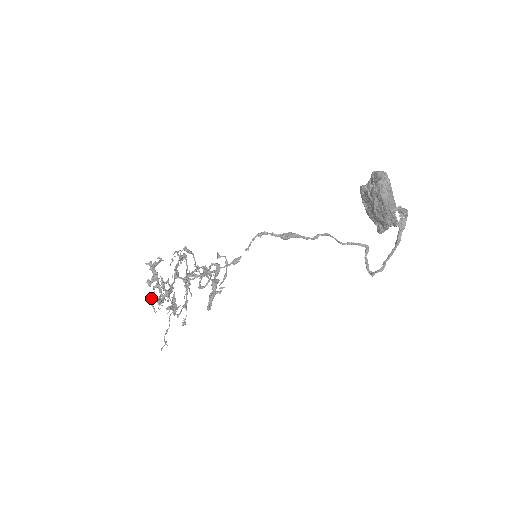
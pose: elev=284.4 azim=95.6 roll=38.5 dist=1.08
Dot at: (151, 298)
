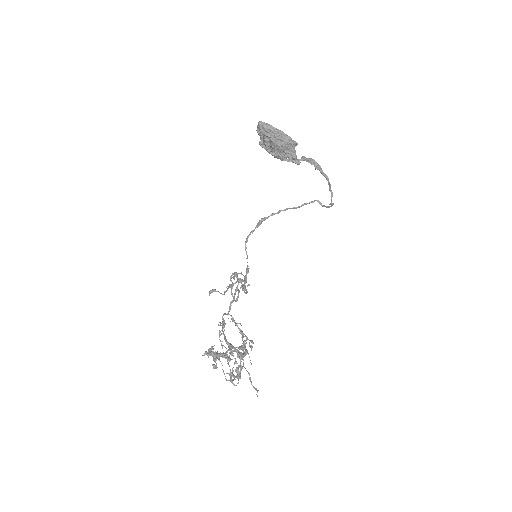
Dot at: (223, 372)
